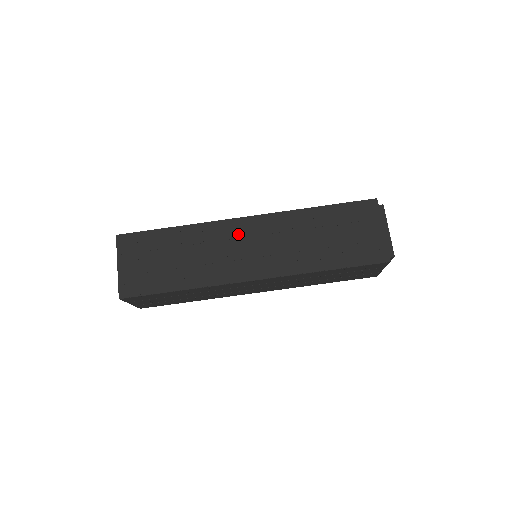
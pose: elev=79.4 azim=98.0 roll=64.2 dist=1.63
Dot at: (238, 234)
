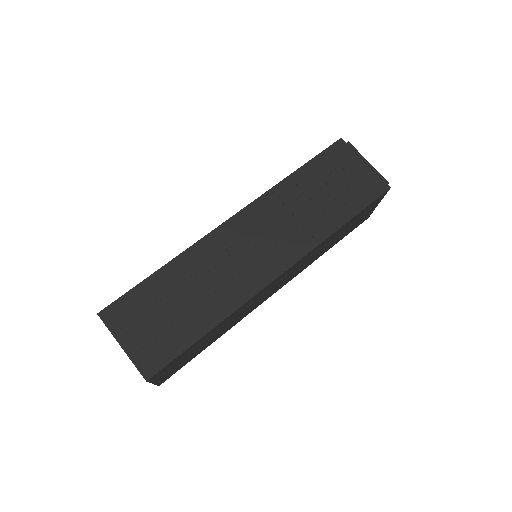
Dot at: (234, 239)
